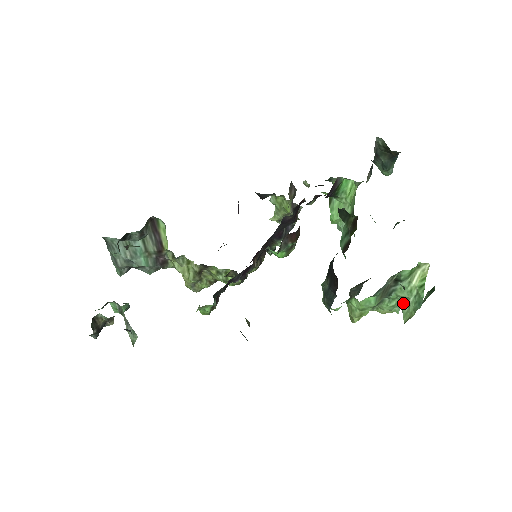
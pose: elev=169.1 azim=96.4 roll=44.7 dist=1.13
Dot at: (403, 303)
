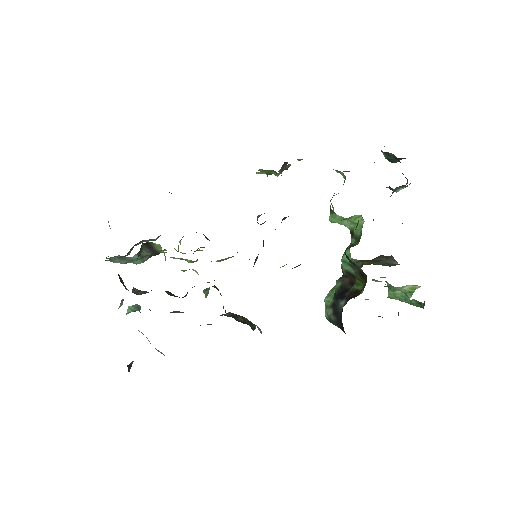
Dot at: occluded
